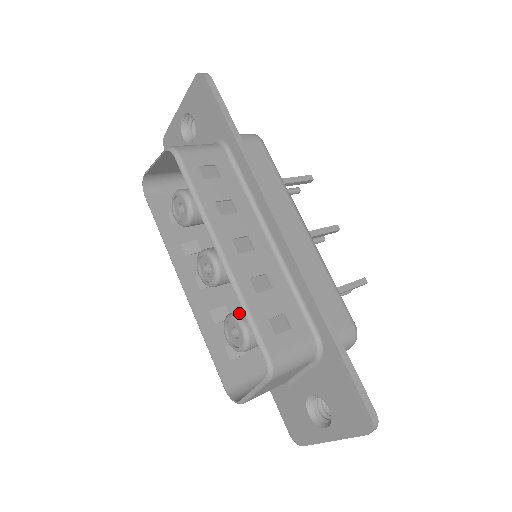
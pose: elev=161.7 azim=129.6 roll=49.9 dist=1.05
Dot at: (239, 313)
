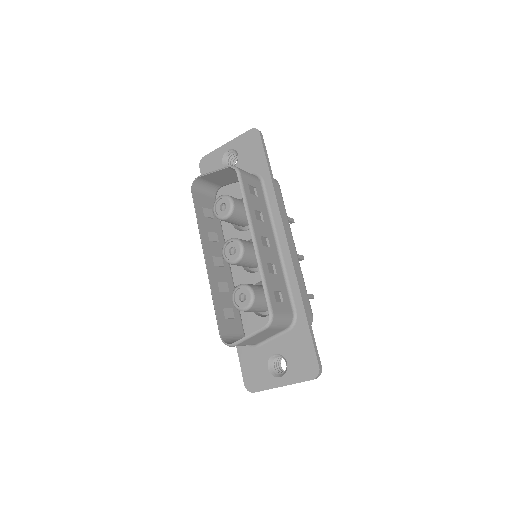
Dot at: (249, 284)
